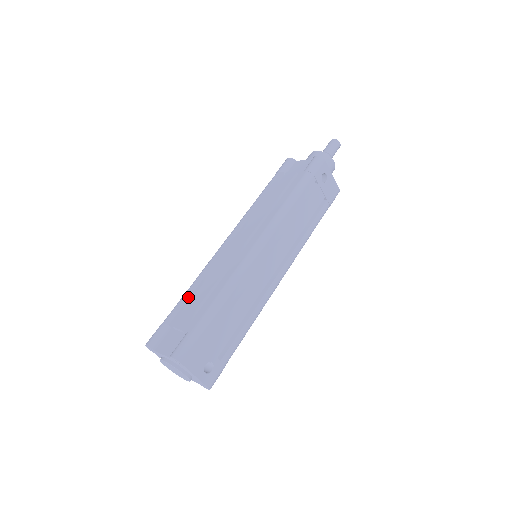
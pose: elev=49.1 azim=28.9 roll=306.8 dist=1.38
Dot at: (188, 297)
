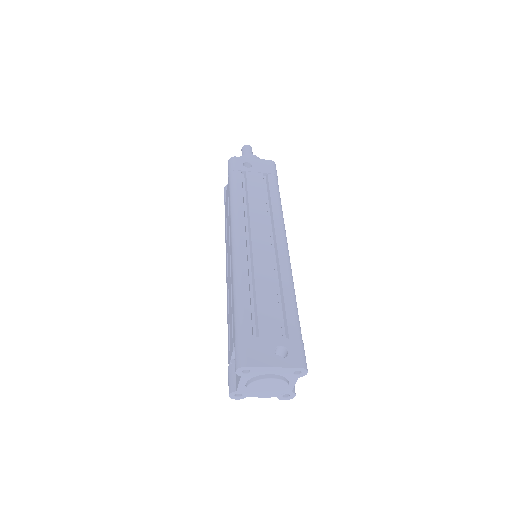
Dot at: (228, 330)
